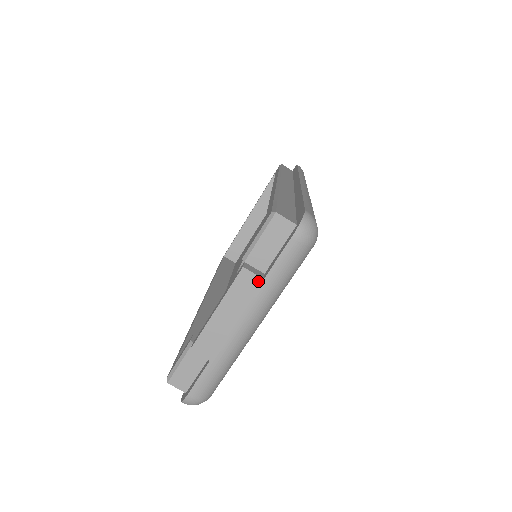
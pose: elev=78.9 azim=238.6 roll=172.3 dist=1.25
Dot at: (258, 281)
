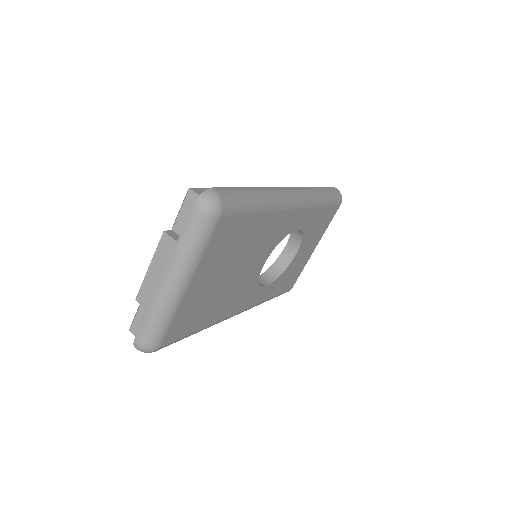
Dot at: (173, 243)
